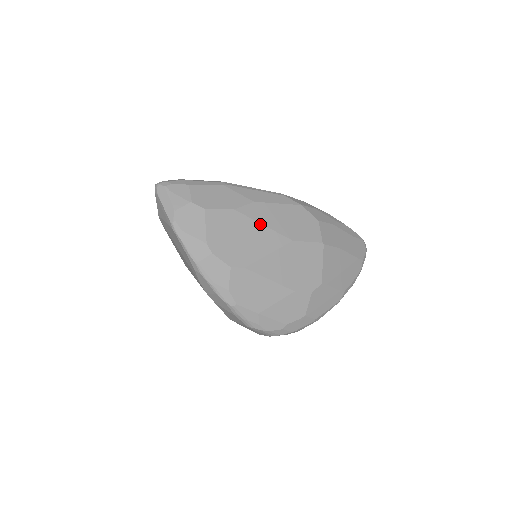
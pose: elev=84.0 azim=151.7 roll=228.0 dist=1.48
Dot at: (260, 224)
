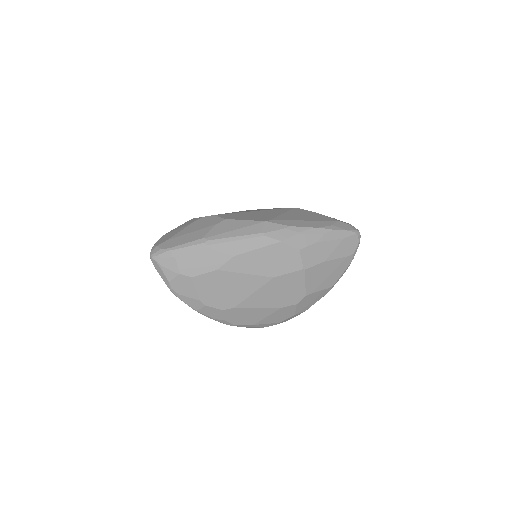
Dot at: (242, 274)
